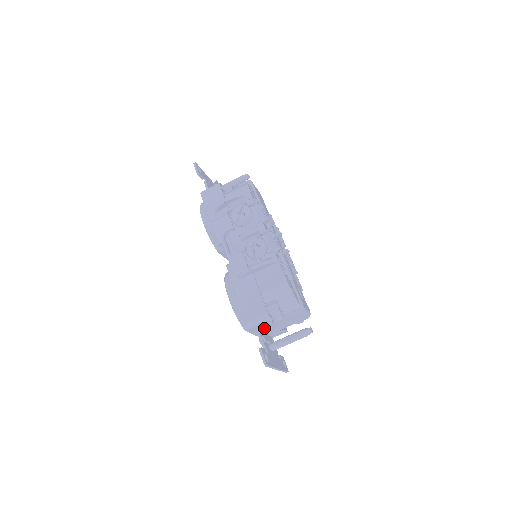
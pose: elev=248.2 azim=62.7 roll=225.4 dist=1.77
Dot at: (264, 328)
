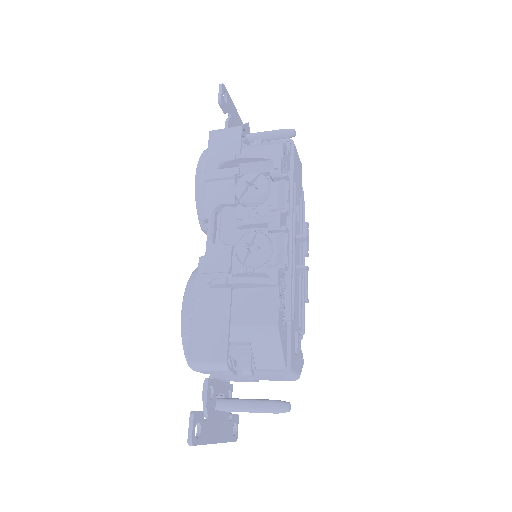
Dot at: (219, 374)
